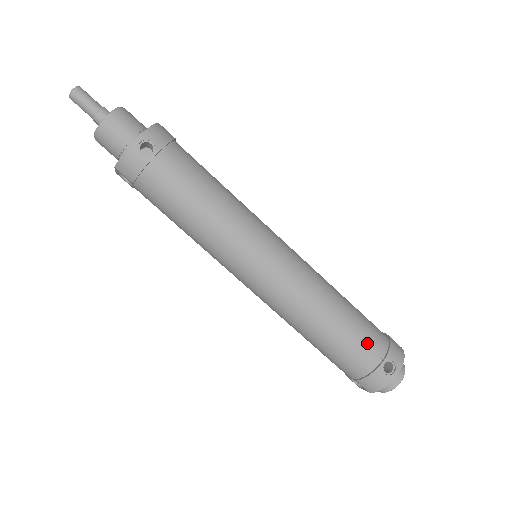
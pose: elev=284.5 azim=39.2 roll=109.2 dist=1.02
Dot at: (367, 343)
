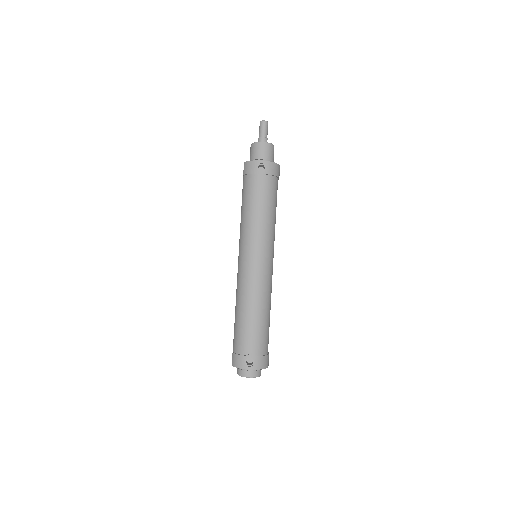
Dot at: (253, 341)
